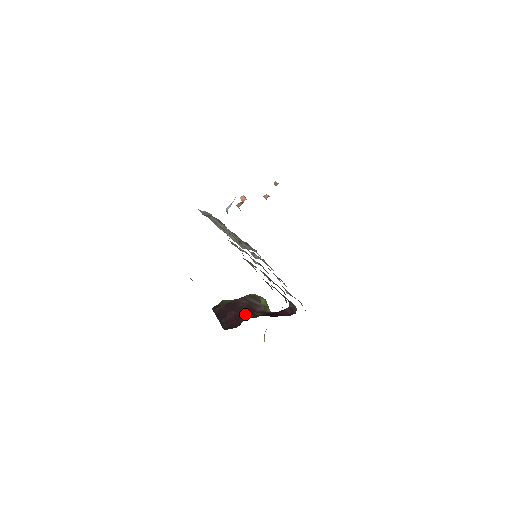
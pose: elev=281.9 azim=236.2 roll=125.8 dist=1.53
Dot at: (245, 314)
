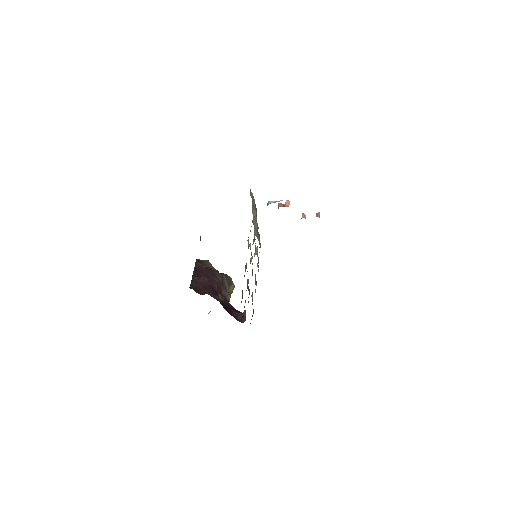
Dot at: (212, 289)
